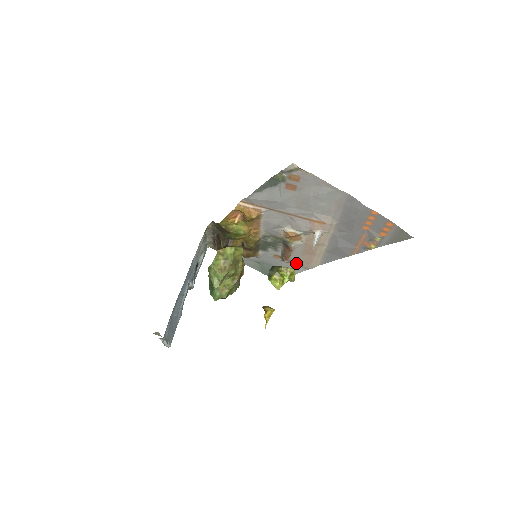
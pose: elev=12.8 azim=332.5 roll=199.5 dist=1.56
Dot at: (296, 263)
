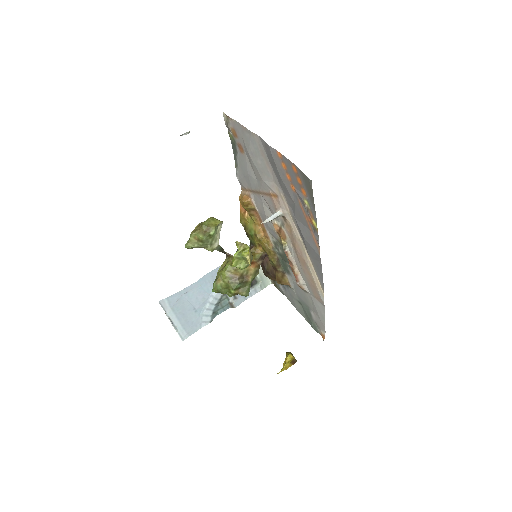
Dot at: (312, 292)
